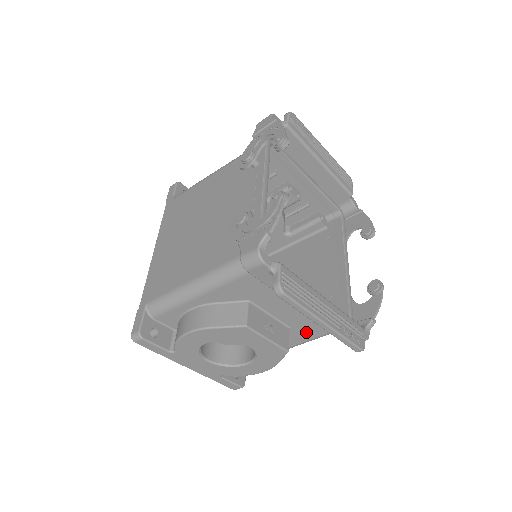
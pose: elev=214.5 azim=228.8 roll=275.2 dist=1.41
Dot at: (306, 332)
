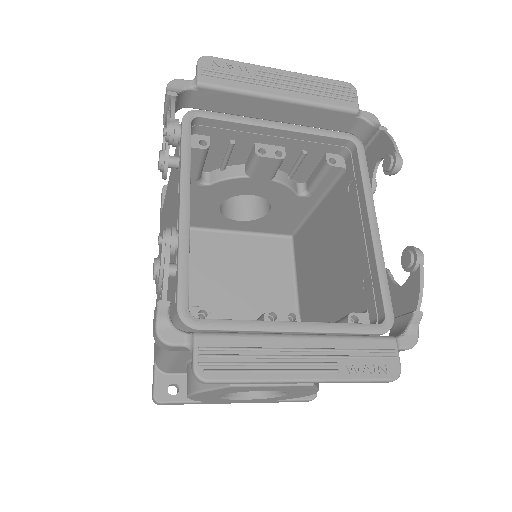
Dot at: occluded
